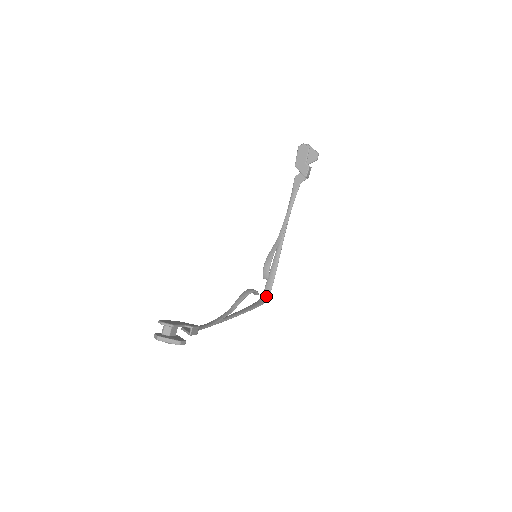
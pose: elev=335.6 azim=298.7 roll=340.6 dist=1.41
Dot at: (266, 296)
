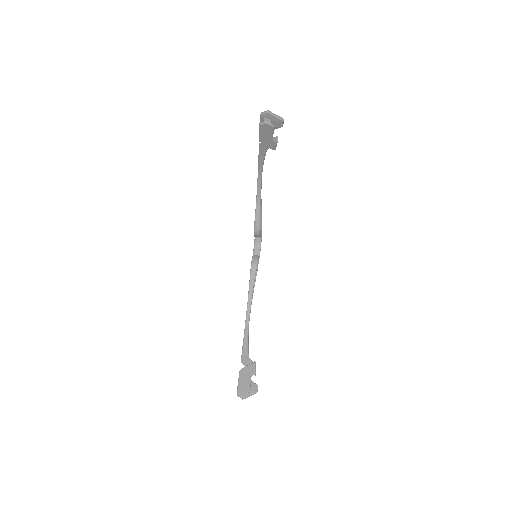
Dot at: (259, 241)
